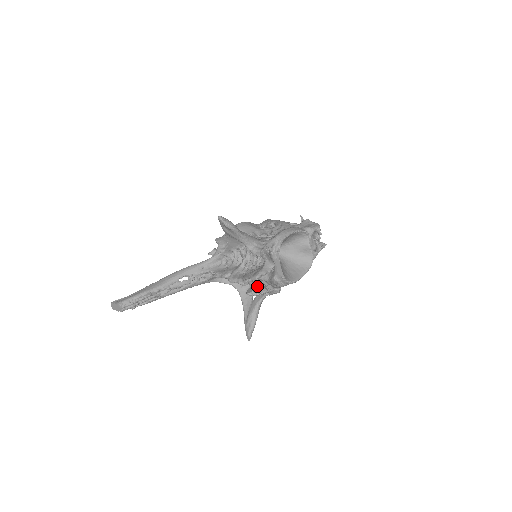
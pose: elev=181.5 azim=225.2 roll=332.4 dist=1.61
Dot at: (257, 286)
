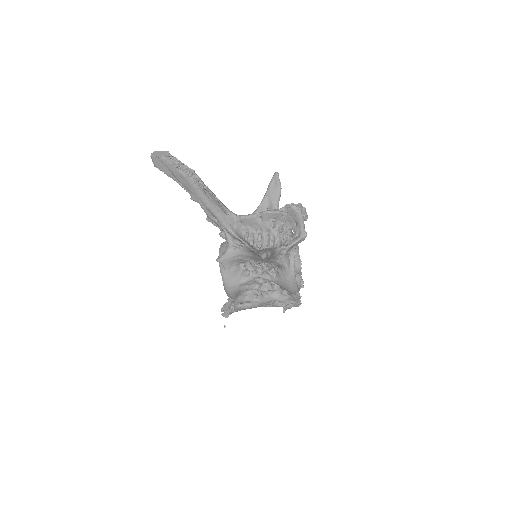
Dot at: occluded
